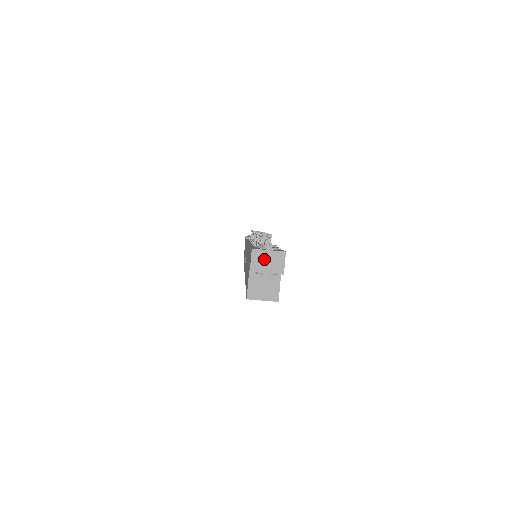
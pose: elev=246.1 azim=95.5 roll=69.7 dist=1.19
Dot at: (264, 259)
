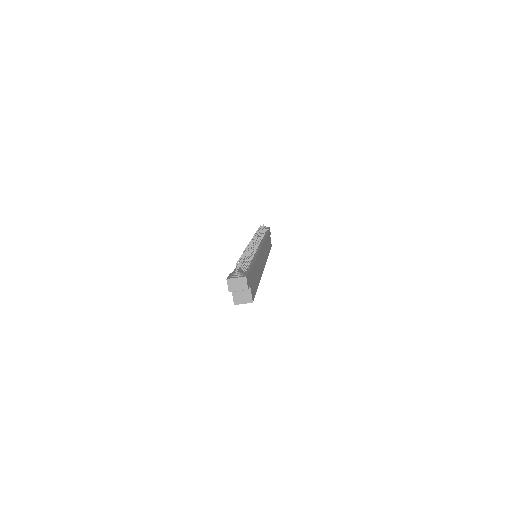
Dot at: (235, 283)
